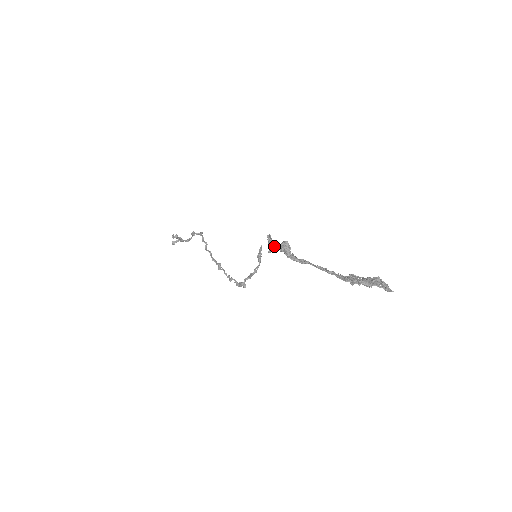
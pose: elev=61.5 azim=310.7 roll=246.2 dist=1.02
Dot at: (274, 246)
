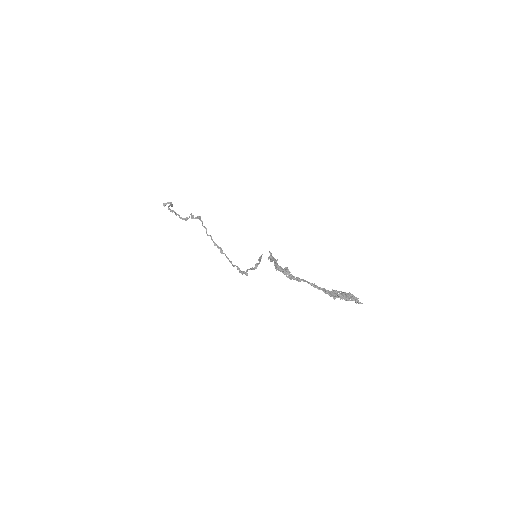
Dot at: (277, 269)
